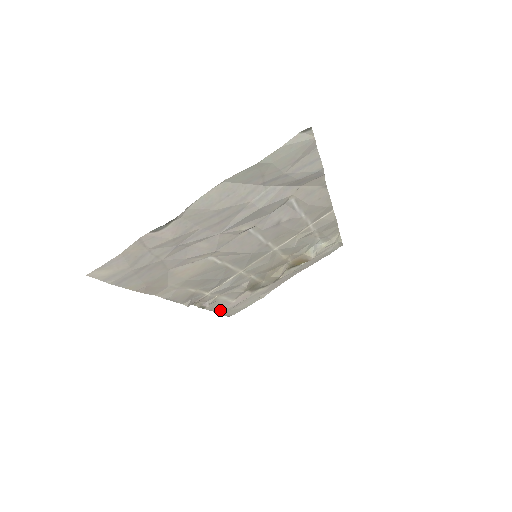
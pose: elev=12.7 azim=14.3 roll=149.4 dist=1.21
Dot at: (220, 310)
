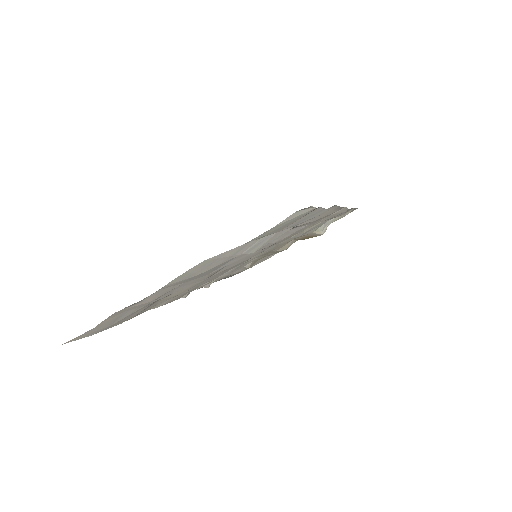
Dot at: (223, 278)
